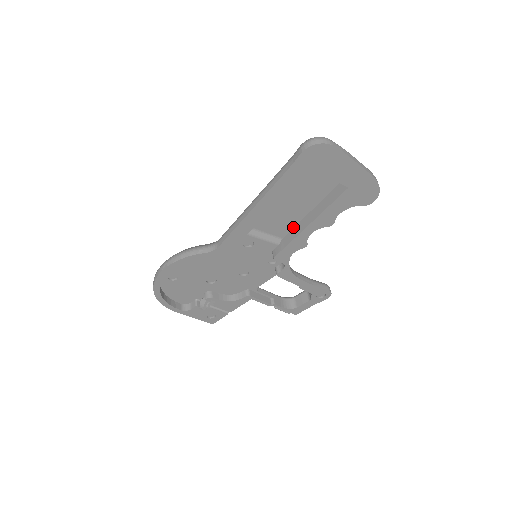
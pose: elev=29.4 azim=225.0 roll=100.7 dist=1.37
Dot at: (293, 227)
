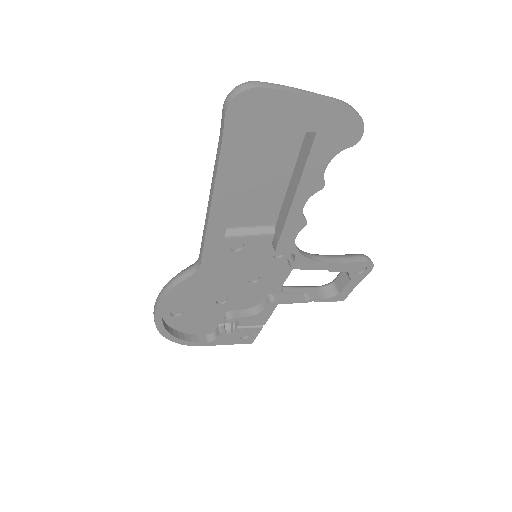
Dot at: (280, 207)
